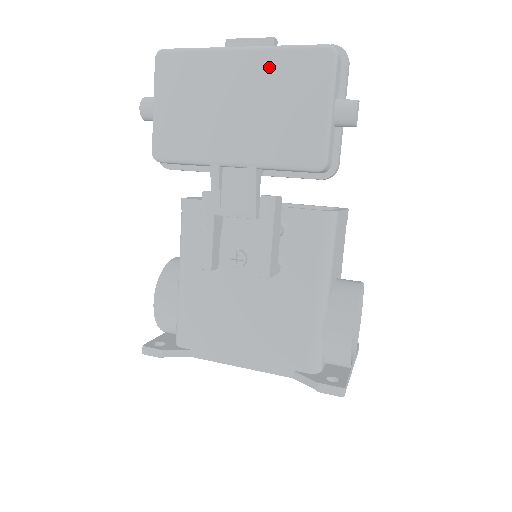
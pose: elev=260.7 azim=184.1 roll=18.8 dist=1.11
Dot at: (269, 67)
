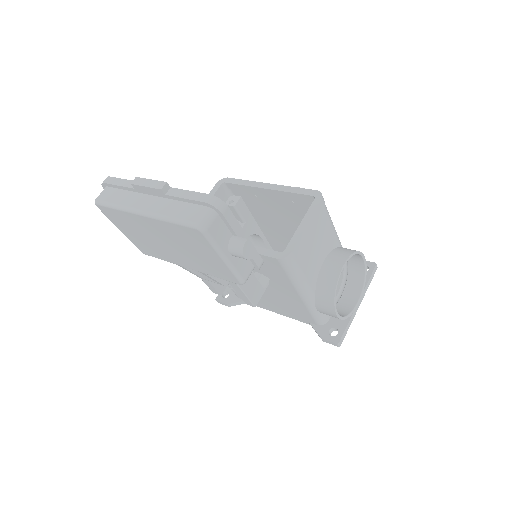
Dot at: (168, 229)
